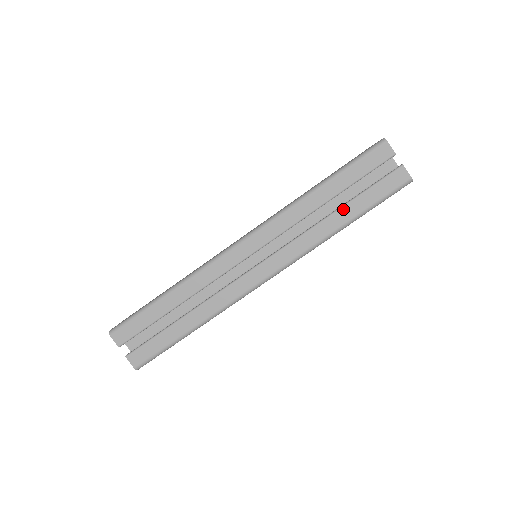
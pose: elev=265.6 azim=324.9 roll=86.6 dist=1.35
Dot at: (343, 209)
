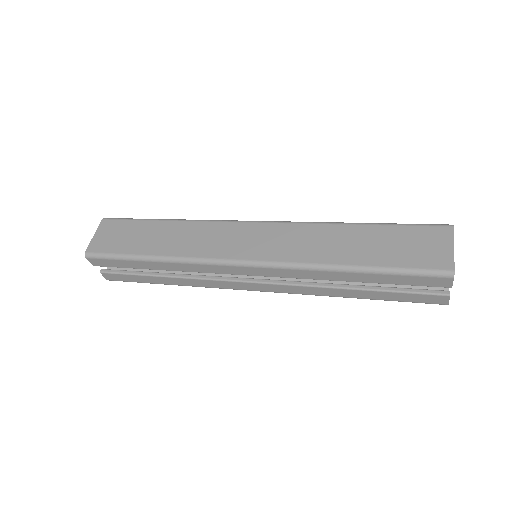
Dot at: (361, 291)
